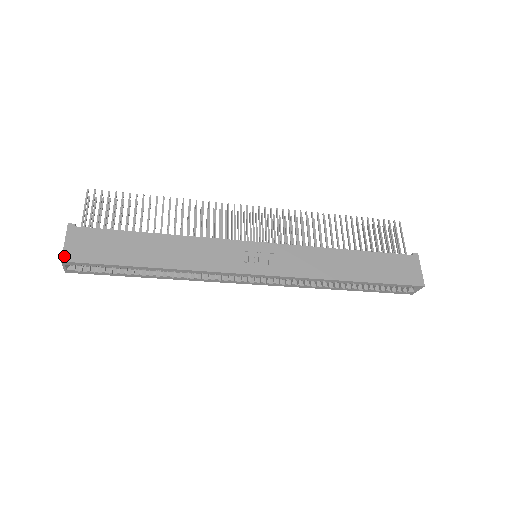
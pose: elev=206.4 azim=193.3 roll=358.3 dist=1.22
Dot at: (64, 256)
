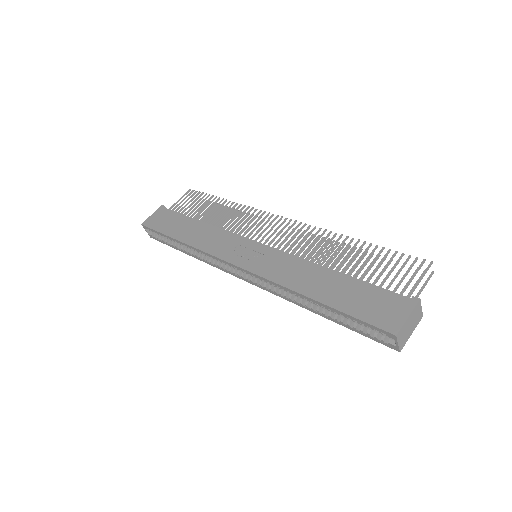
Dot at: (145, 222)
